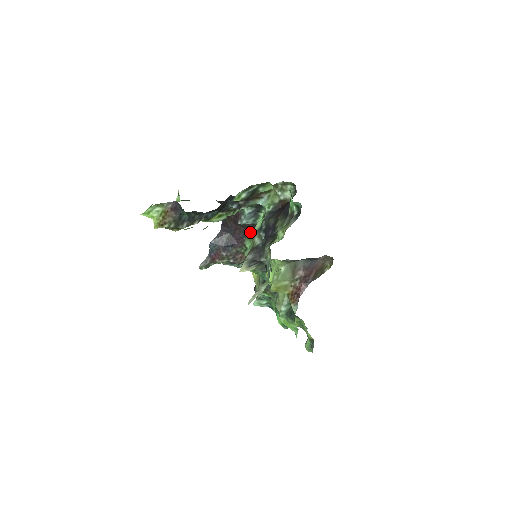
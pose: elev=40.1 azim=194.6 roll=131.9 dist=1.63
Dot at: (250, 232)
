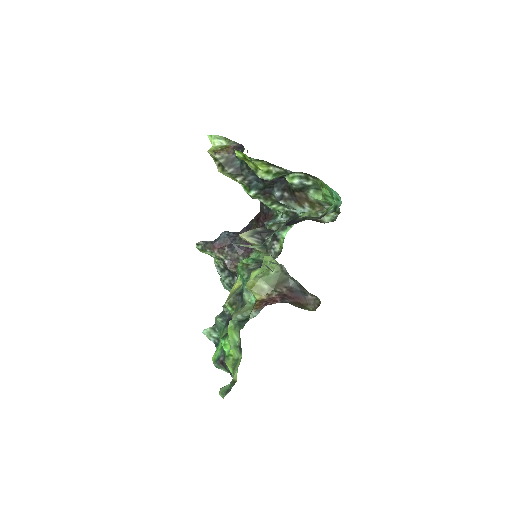
Dot at: occluded
